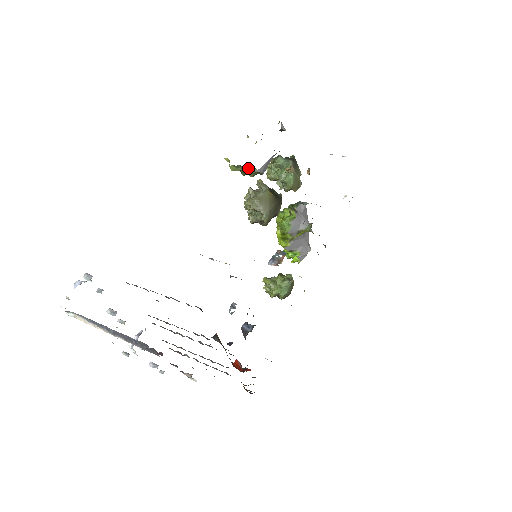
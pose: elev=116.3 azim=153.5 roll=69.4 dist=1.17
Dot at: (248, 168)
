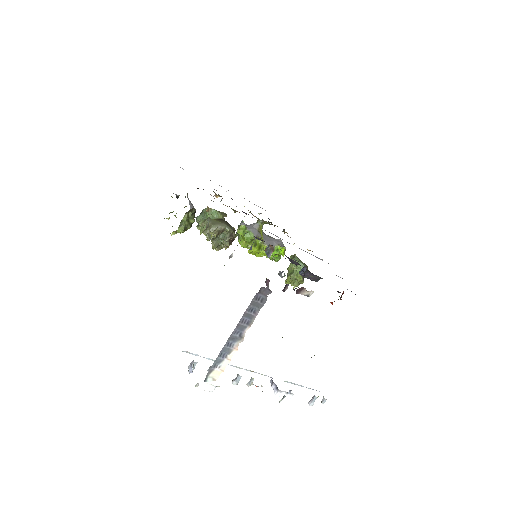
Dot at: (186, 216)
